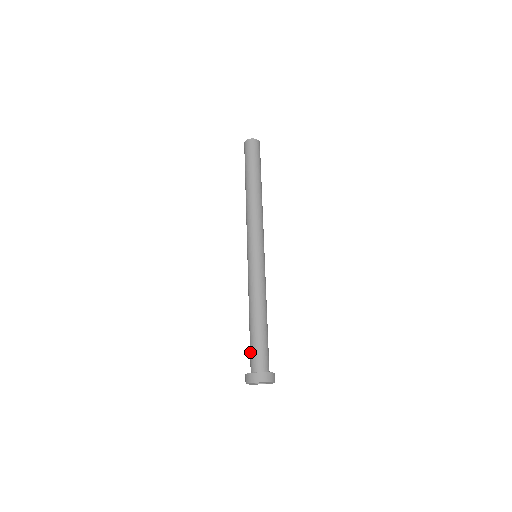
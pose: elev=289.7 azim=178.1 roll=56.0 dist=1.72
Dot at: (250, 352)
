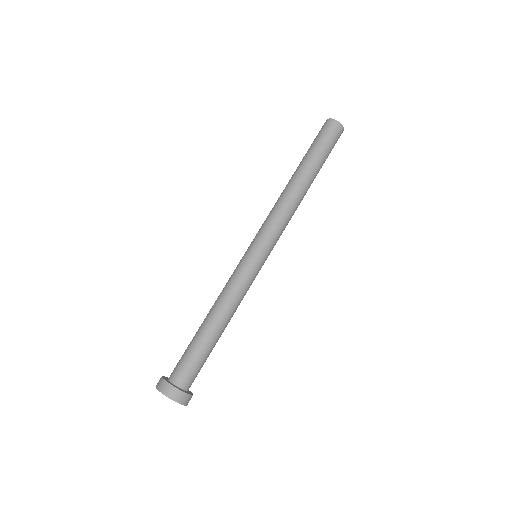
Dot at: occluded
